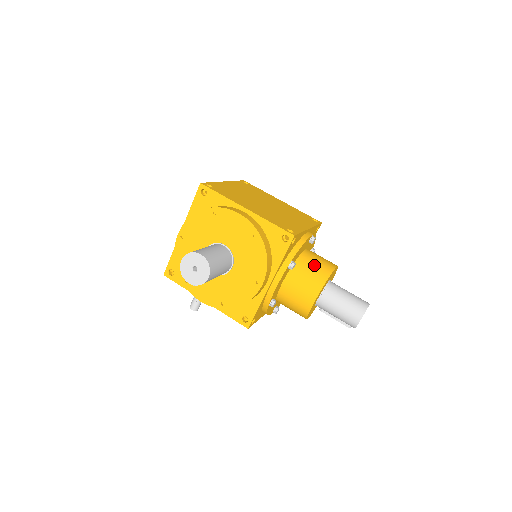
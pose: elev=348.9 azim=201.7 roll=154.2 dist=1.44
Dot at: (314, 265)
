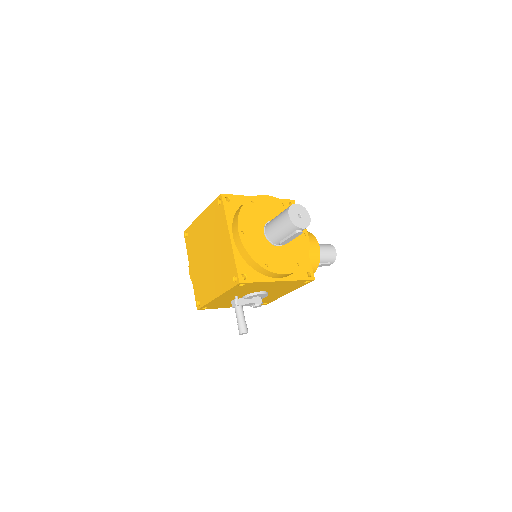
Dot at: occluded
